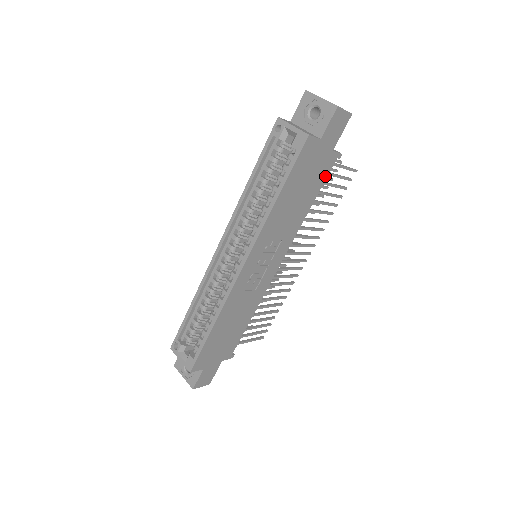
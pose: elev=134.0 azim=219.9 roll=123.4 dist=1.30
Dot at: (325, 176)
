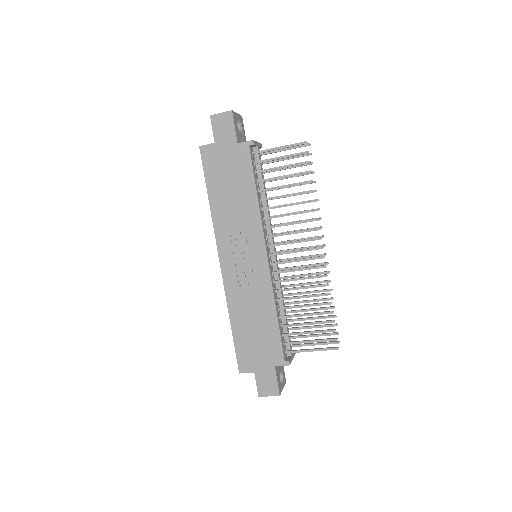
Dot at: (249, 164)
